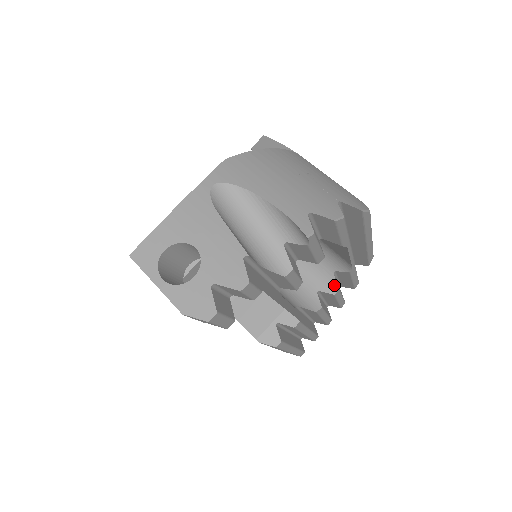
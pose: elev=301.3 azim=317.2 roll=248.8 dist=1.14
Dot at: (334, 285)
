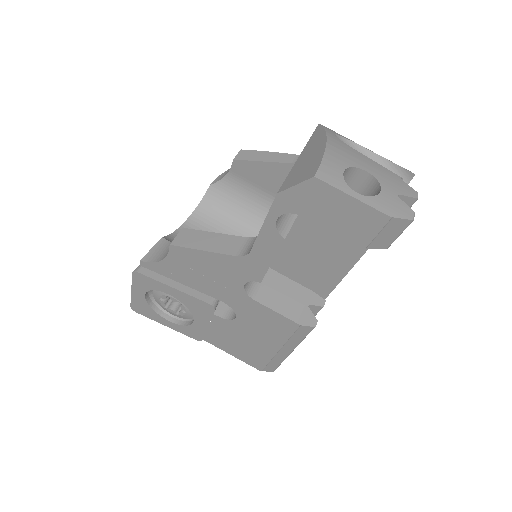
Dot at: occluded
